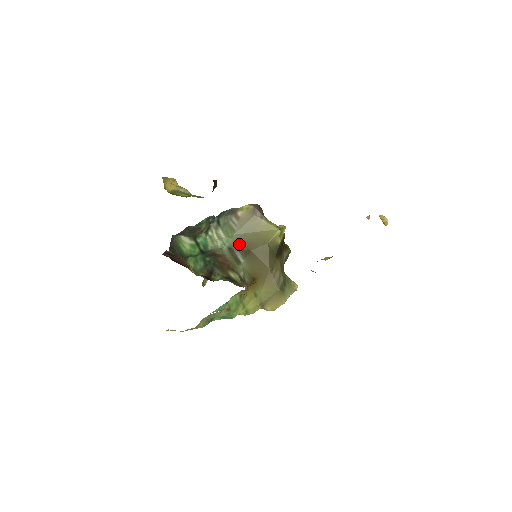
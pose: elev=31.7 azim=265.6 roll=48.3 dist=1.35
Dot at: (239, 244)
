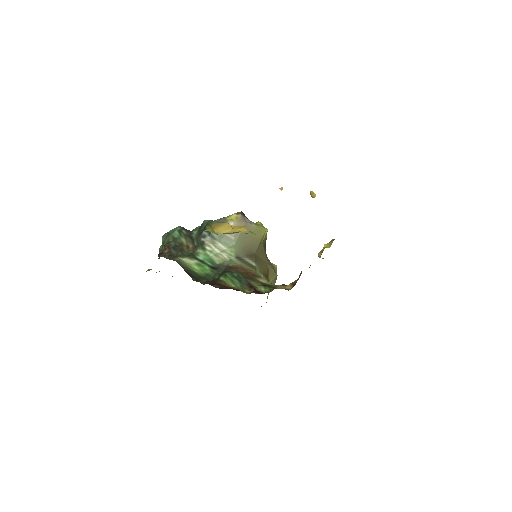
Dot at: (243, 251)
